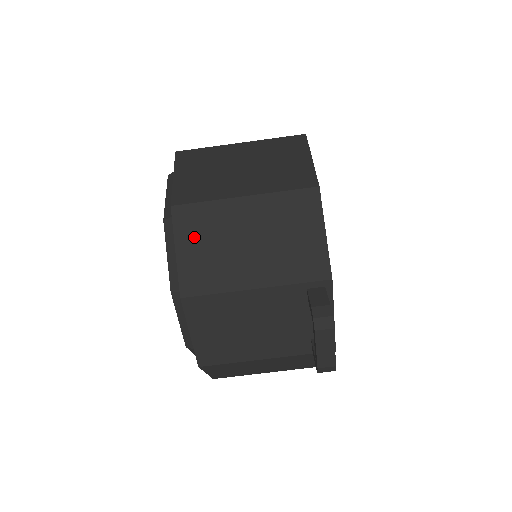
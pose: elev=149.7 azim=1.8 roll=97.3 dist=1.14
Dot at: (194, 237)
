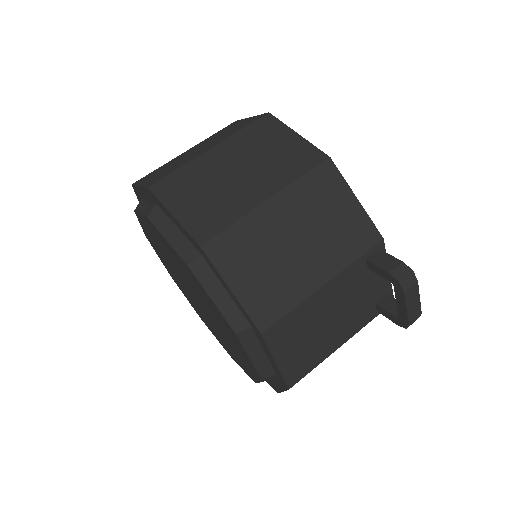
Dot at: (241, 266)
